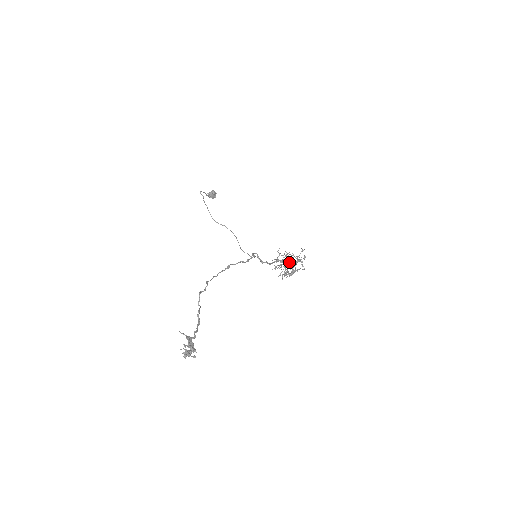
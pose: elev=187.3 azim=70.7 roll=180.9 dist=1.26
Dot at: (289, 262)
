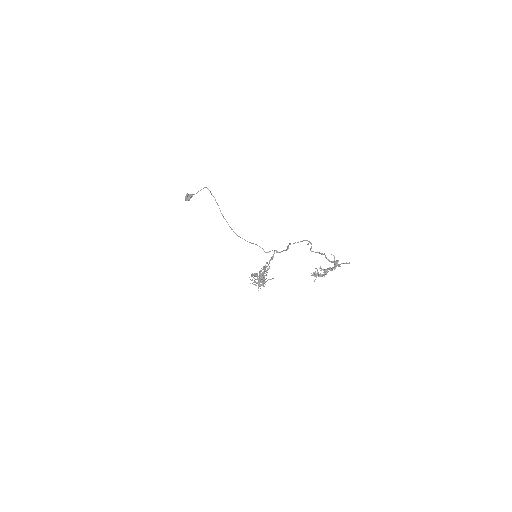
Dot at: (263, 276)
